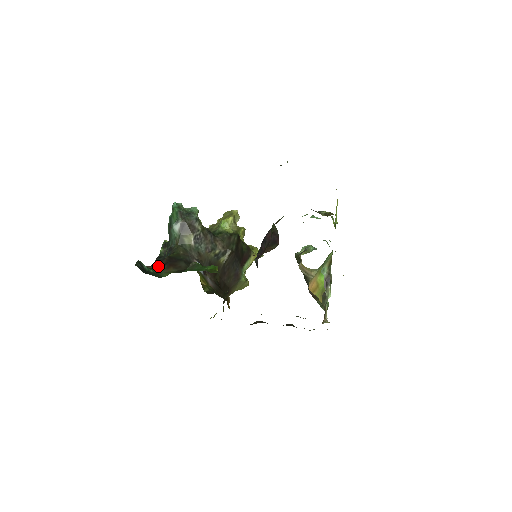
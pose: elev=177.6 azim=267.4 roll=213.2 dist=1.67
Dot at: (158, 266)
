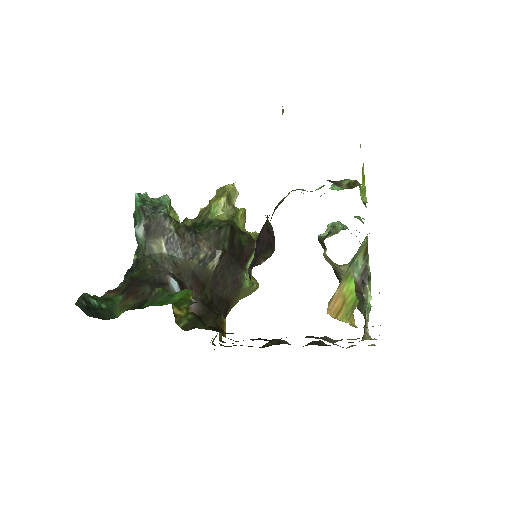
Dot at: (117, 293)
